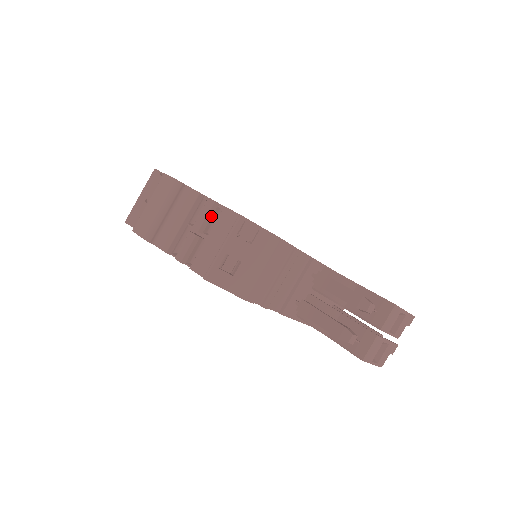
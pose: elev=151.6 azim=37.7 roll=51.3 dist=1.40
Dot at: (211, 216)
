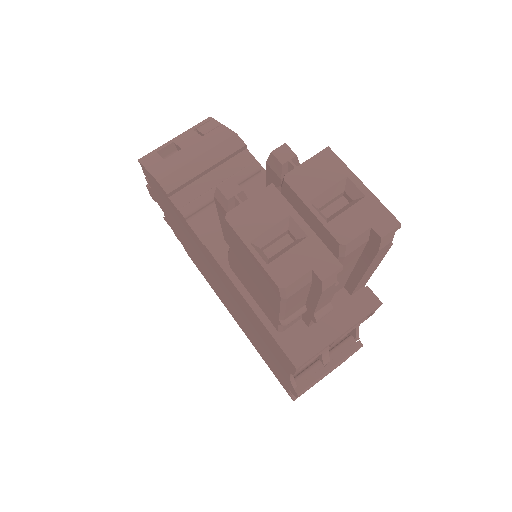
Dot at: occluded
